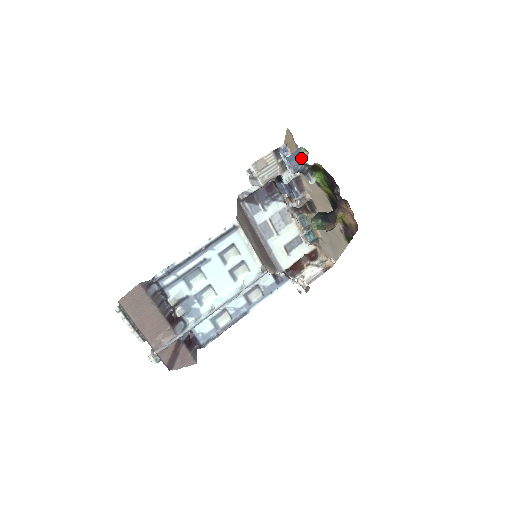
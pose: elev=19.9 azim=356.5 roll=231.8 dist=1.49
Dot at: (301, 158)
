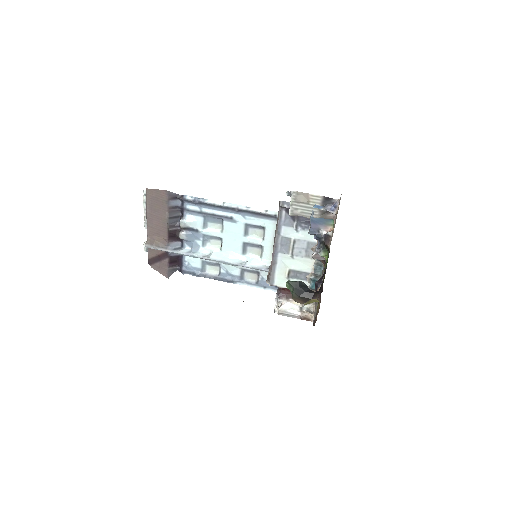
Dot at: (325, 228)
